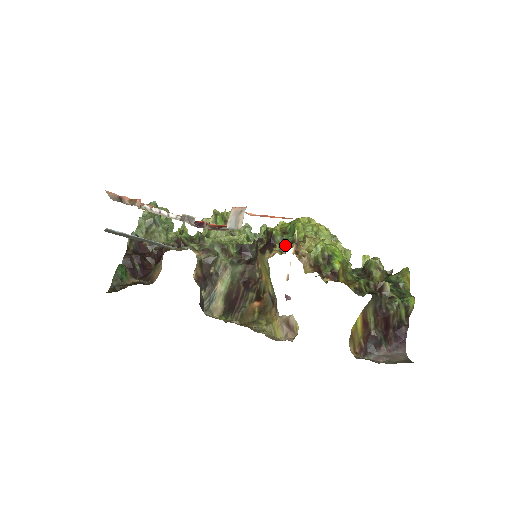
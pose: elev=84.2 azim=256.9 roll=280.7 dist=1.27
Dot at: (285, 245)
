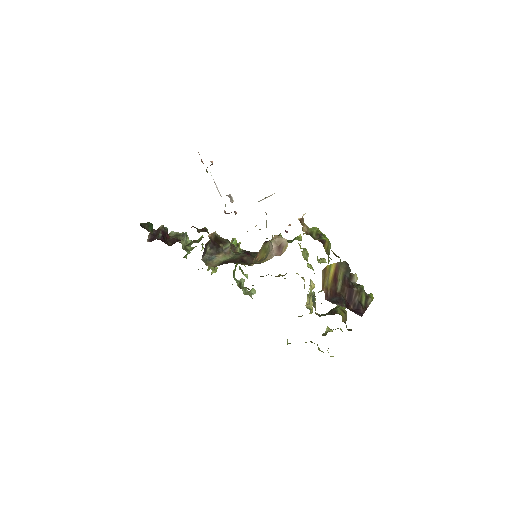
Dot at: occluded
